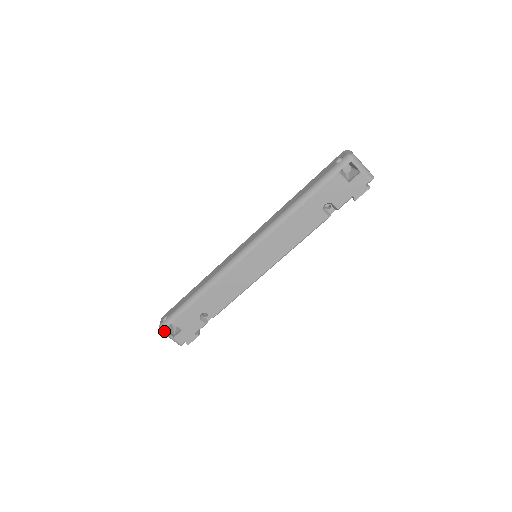
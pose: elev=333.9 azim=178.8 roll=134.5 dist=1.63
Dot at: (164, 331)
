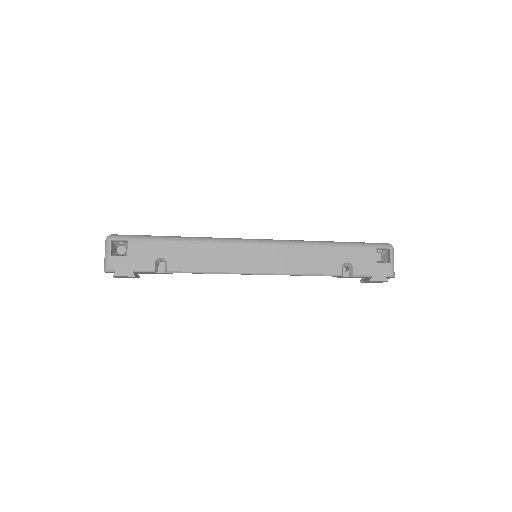
Dot at: (111, 241)
